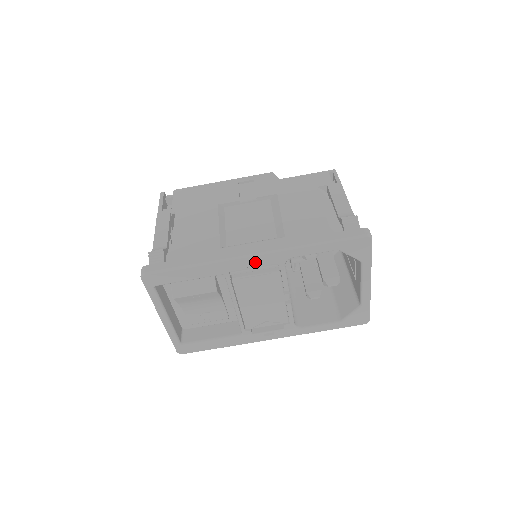
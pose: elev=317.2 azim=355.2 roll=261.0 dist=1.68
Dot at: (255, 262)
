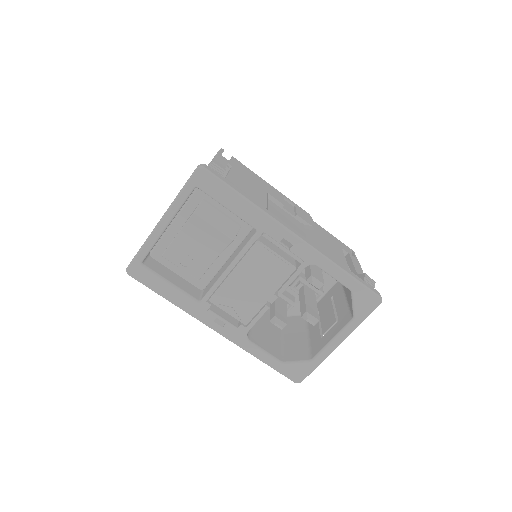
Dot at: (286, 245)
